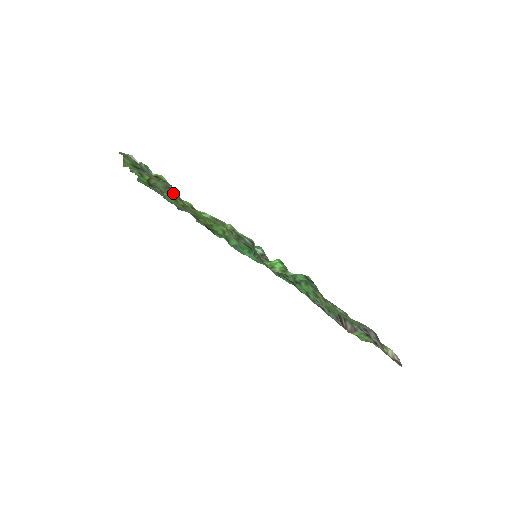
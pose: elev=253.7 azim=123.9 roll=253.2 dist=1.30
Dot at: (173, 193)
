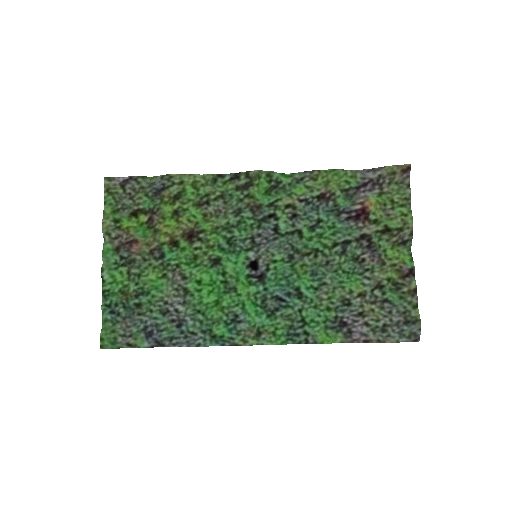
Dot at: (156, 189)
